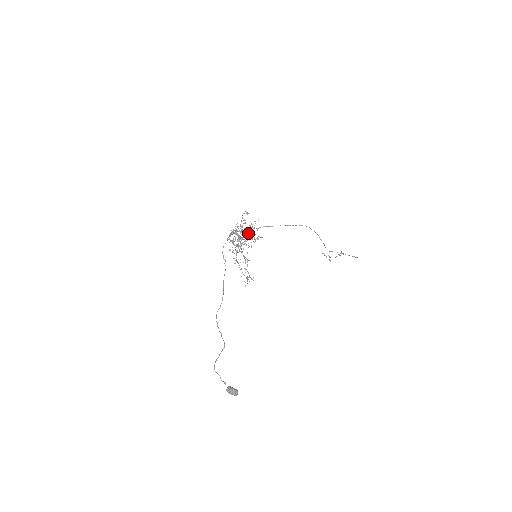
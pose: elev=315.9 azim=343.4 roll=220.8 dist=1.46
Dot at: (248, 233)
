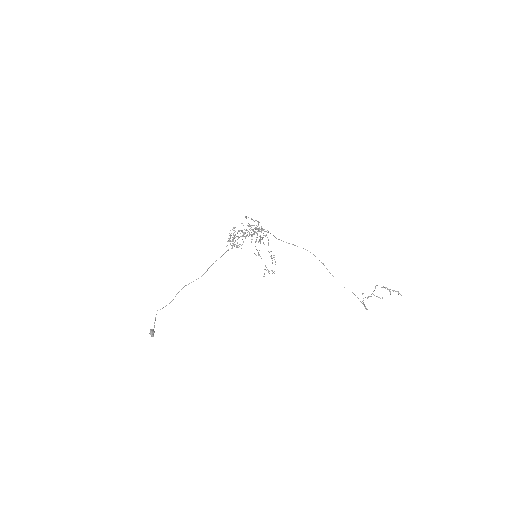
Dot at: occluded
